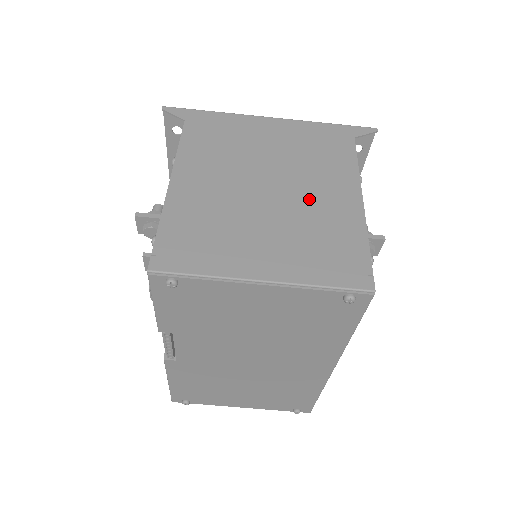
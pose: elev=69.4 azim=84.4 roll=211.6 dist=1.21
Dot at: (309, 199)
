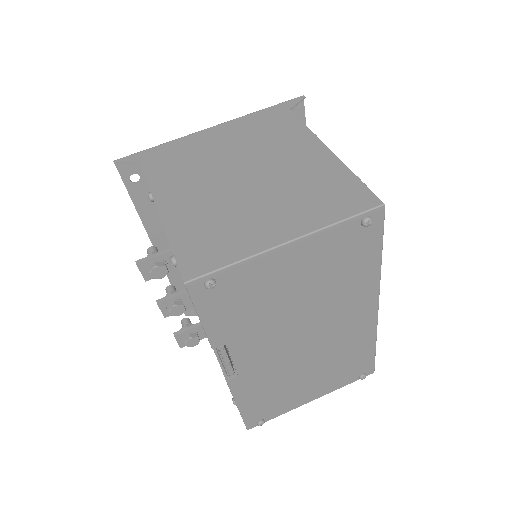
Dot at: (284, 167)
